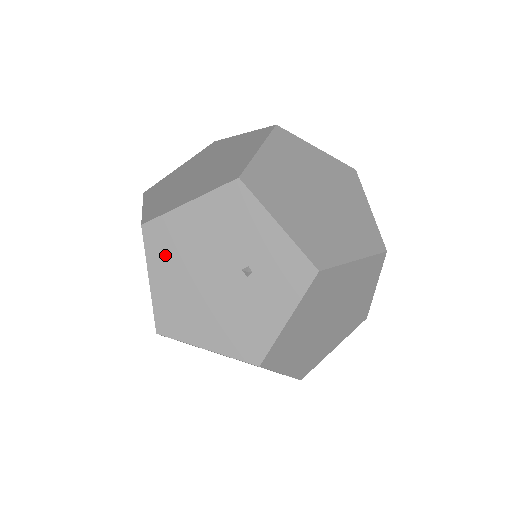
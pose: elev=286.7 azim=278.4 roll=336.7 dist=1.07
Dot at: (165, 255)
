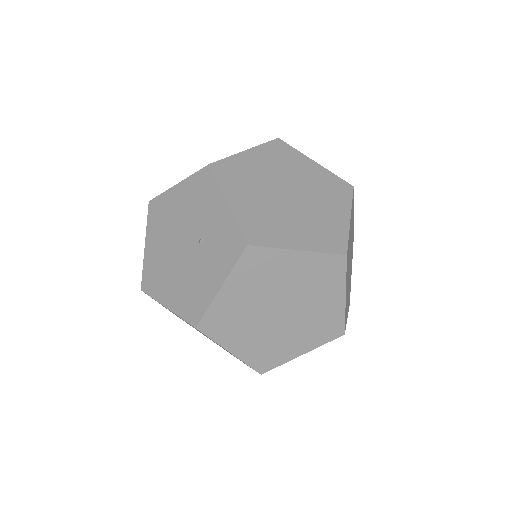
Dot at: (157, 226)
